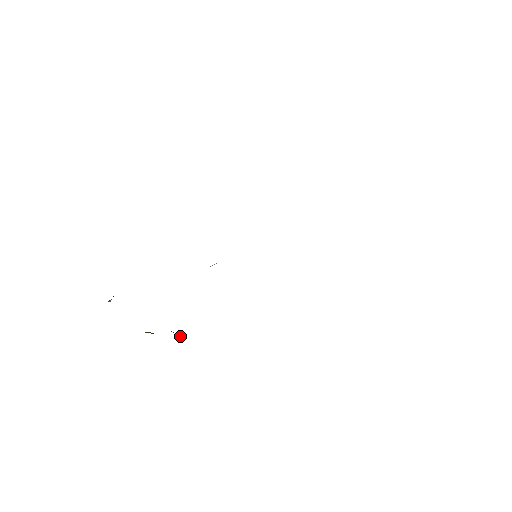
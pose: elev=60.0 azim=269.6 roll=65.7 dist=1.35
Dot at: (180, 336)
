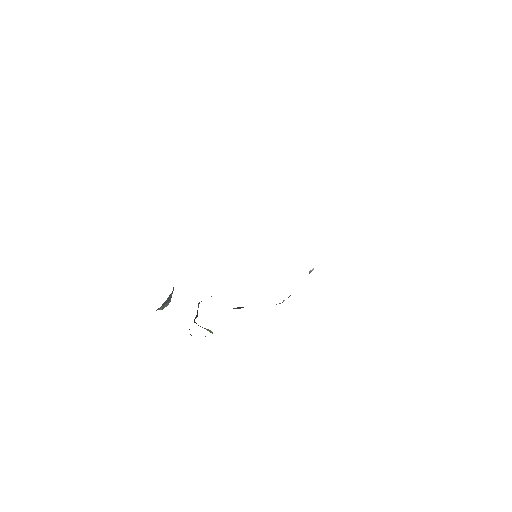
Dot at: occluded
